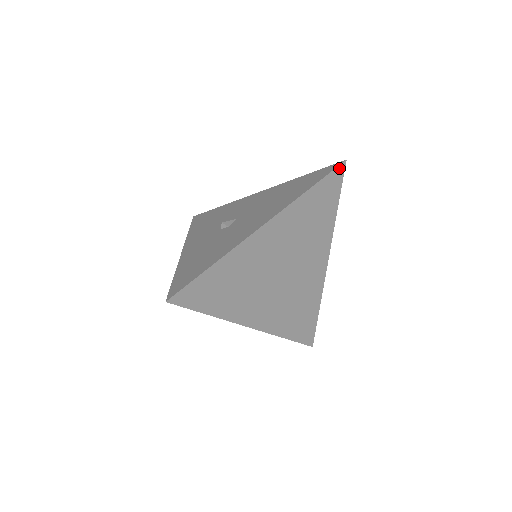
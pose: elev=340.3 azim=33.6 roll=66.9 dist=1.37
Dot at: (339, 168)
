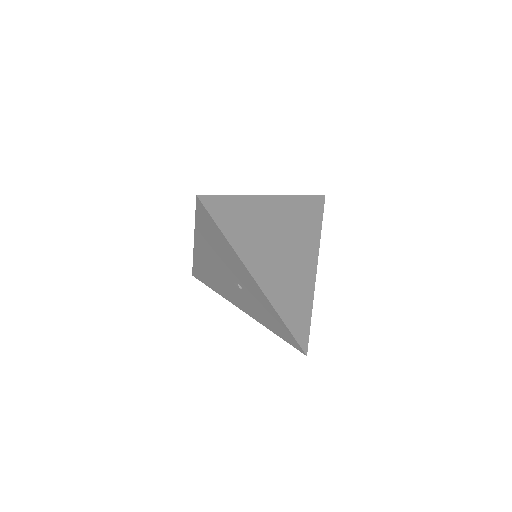
Dot at: (321, 198)
